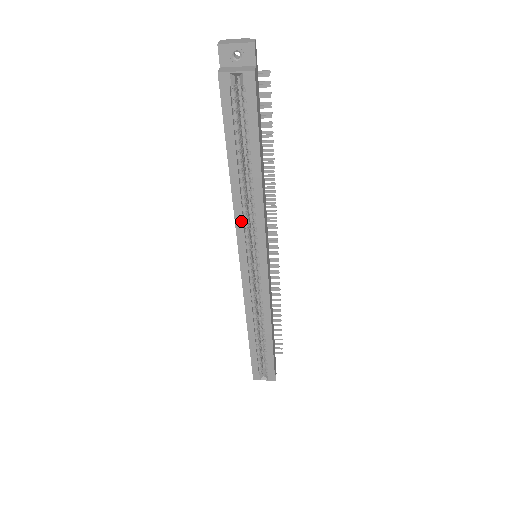
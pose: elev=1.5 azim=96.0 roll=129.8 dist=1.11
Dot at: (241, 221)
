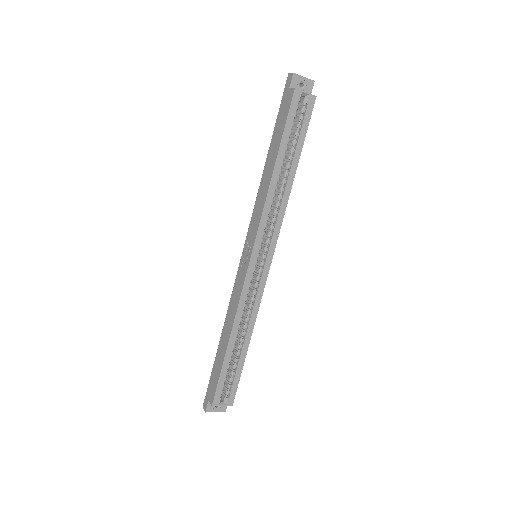
Dot at: (267, 212)
